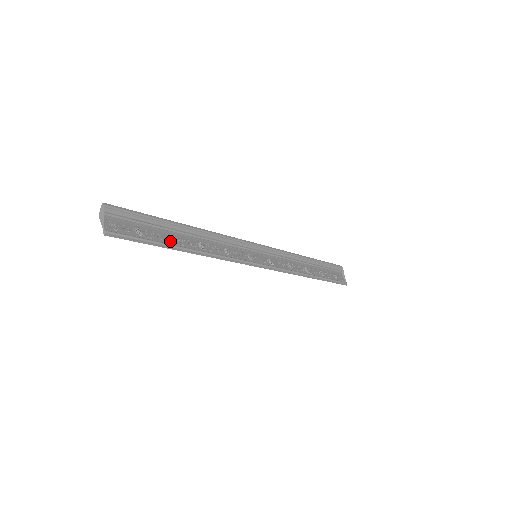
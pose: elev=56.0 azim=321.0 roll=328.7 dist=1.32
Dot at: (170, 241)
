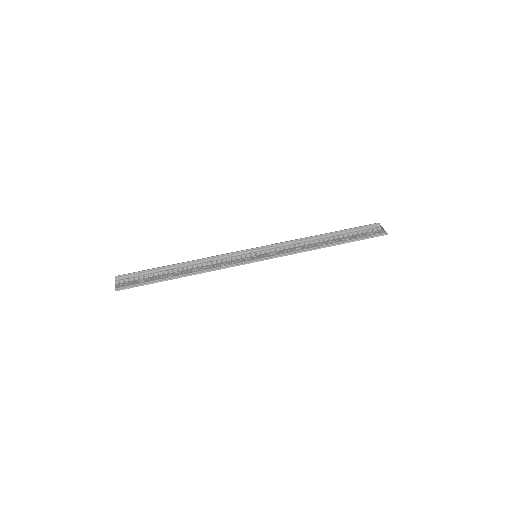
Dot at: (167, 277)
